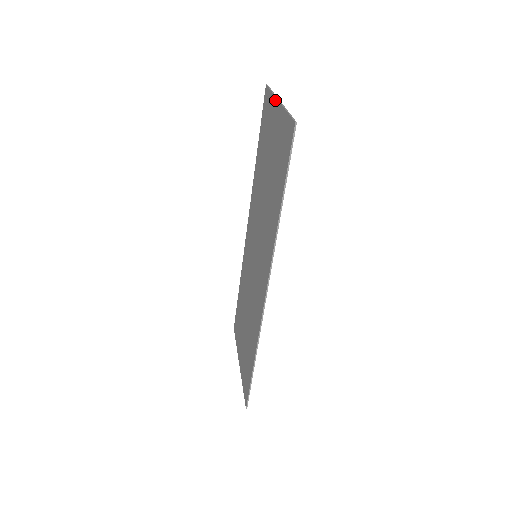
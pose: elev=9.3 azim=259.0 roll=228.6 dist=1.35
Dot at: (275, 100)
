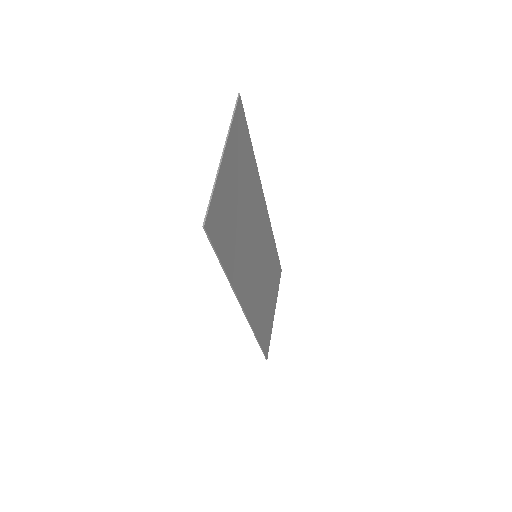
Dot at: (225, 144)
